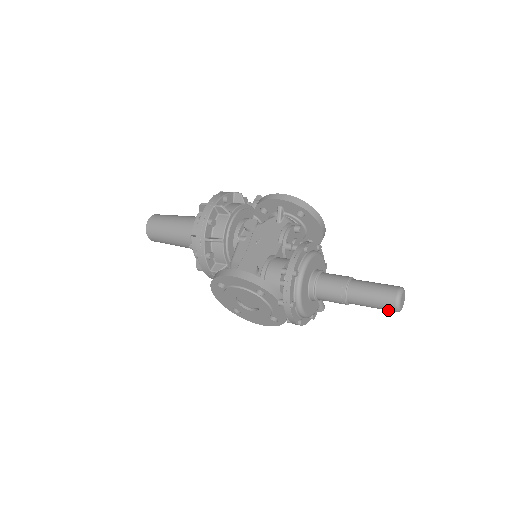
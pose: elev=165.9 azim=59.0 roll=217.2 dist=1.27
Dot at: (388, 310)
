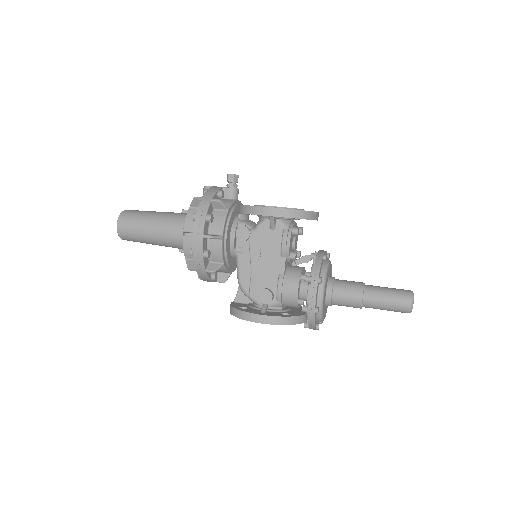
Dot at: occluded
